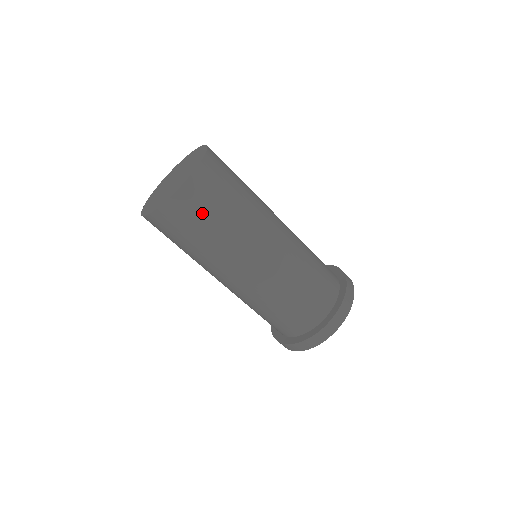
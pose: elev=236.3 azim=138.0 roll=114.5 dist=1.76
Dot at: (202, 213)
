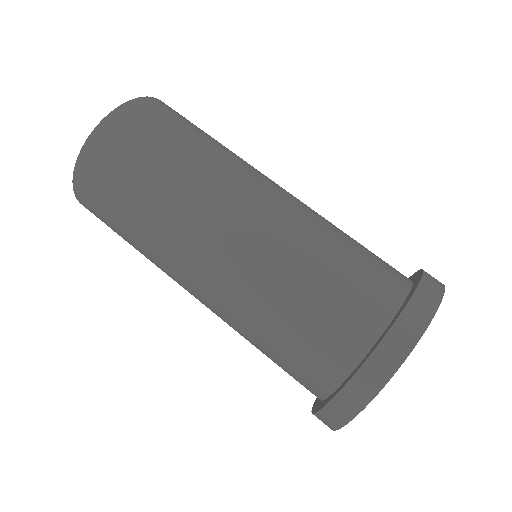
Dot at: (190, 123)
